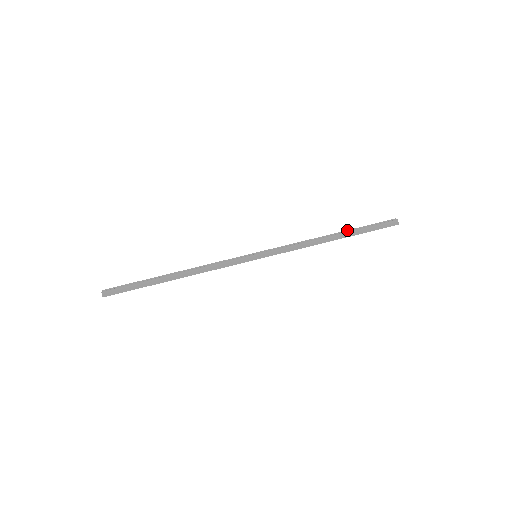
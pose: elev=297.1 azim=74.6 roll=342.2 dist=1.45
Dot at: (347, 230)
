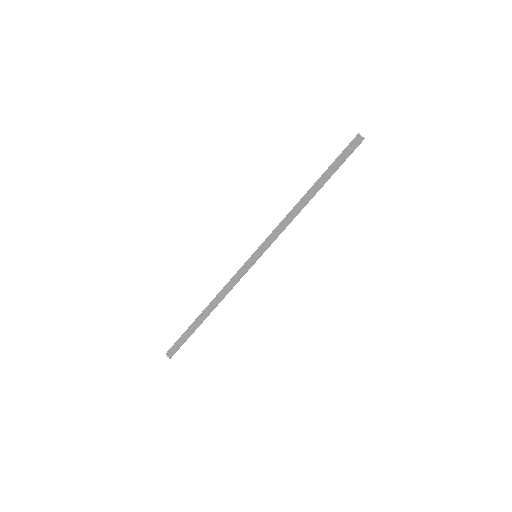
Dot at: (318, 179)
